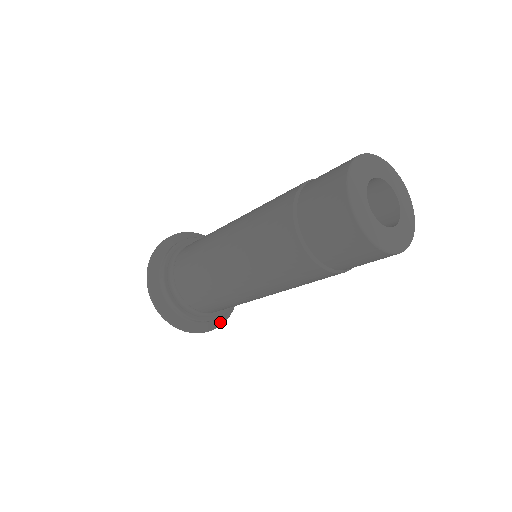
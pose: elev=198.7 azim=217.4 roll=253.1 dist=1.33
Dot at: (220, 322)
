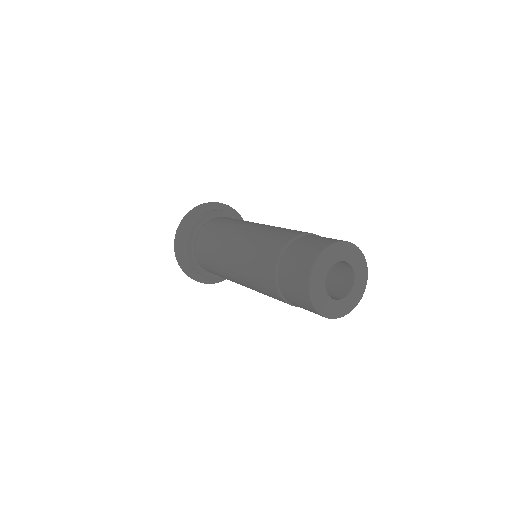
Dot at: occluded
